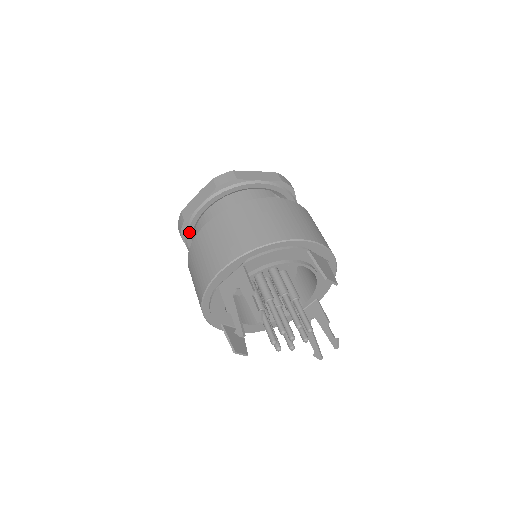
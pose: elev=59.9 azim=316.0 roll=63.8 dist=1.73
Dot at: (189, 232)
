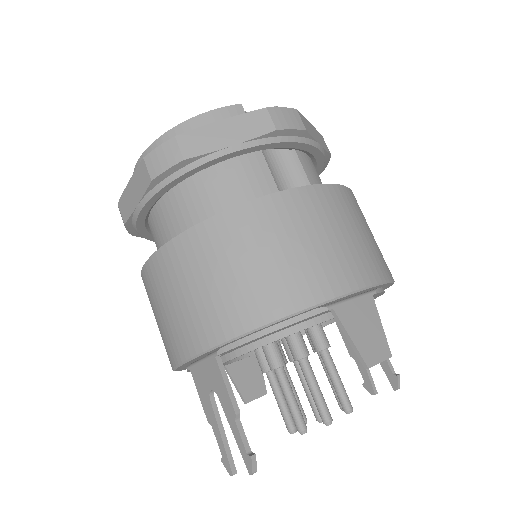
Dot at: (141, 232)
